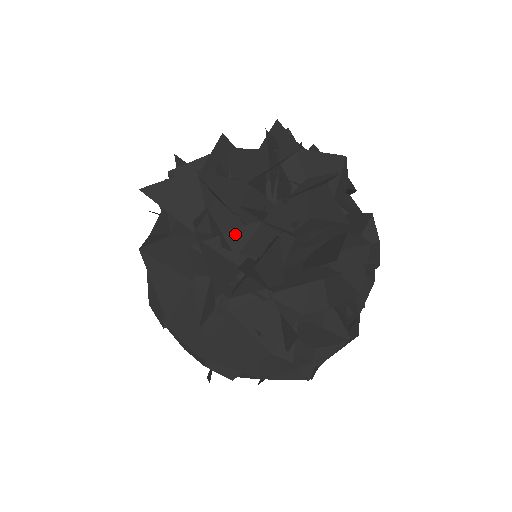
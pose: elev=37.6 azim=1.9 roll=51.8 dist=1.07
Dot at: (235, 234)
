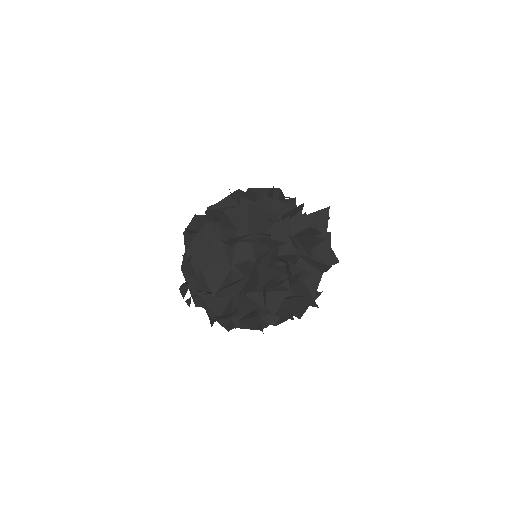
Dot at: (272, 271)
